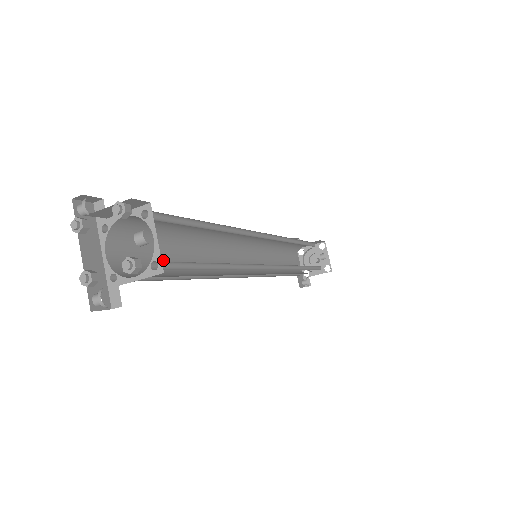
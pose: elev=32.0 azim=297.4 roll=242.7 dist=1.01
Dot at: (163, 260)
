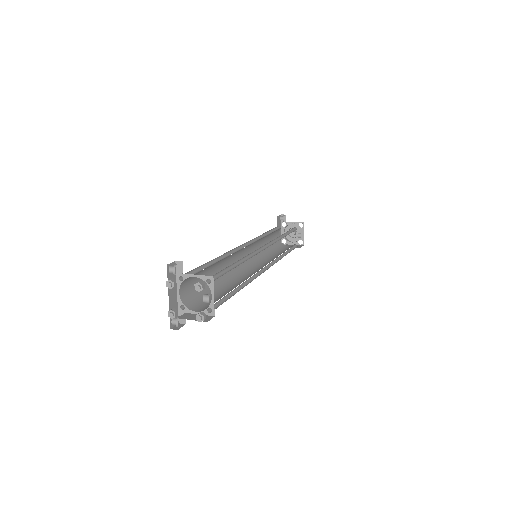
Dot at: occluded
